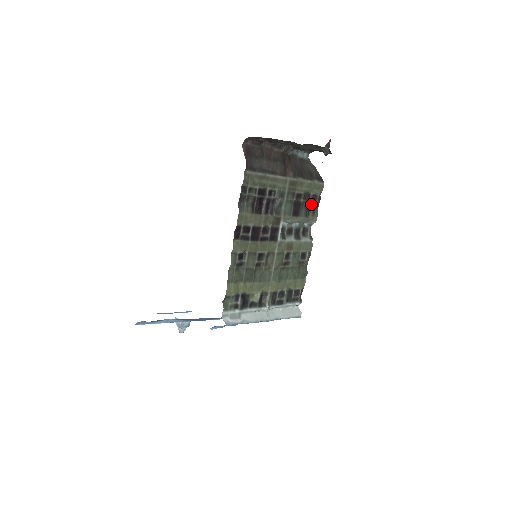
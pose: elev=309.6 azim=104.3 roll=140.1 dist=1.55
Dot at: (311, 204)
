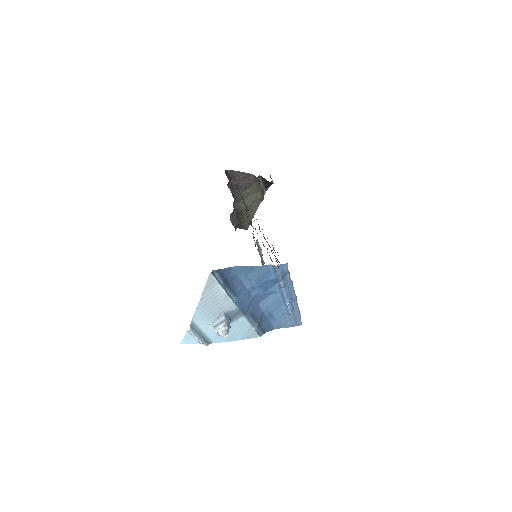
Dot at: (257, 249)
